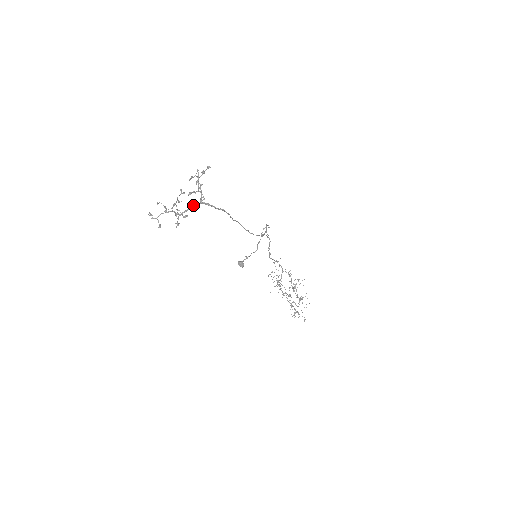
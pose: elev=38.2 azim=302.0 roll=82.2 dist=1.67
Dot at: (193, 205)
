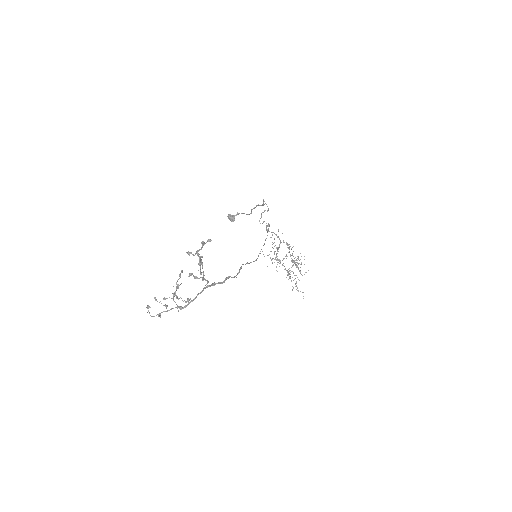
Dot at: (197, 295)
